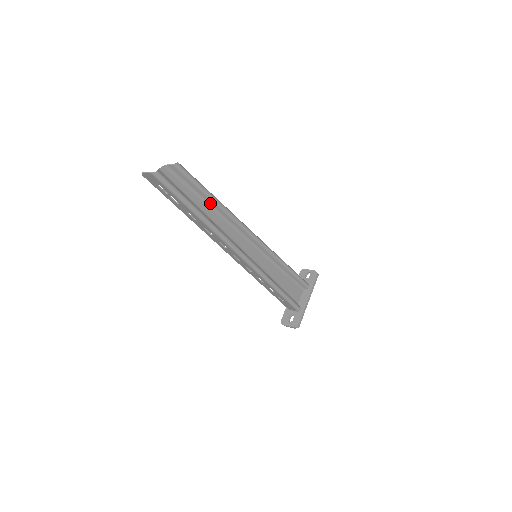
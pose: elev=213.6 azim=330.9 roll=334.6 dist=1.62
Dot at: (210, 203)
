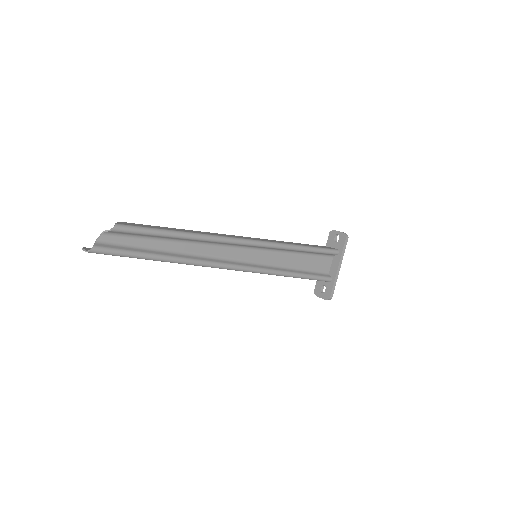
Dot at: (175, 239)
